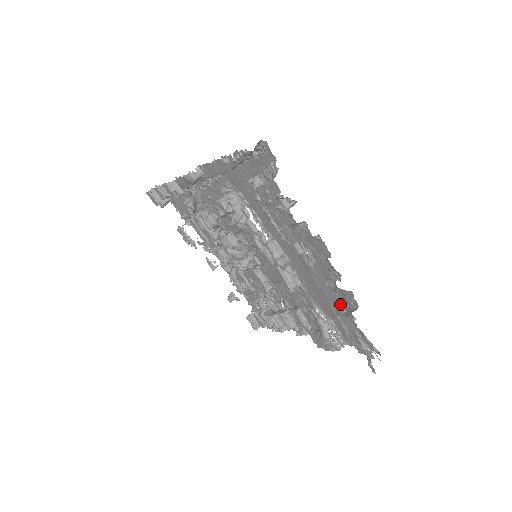
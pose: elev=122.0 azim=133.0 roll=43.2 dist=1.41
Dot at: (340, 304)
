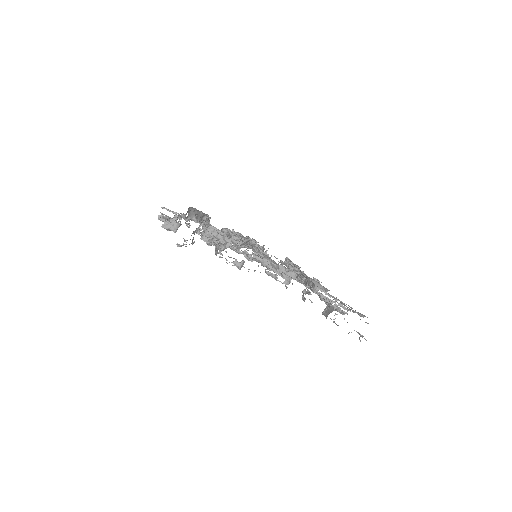
Dot at: occluded
